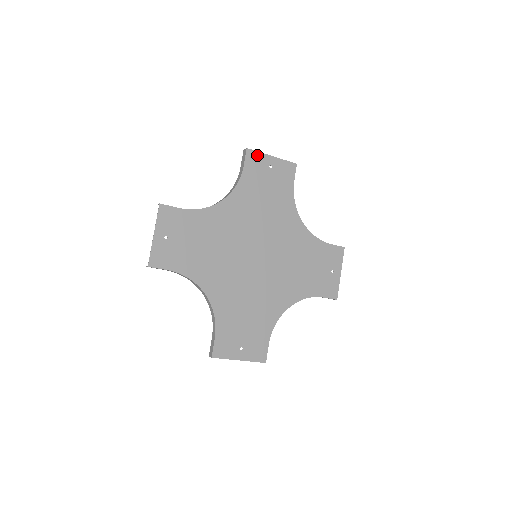
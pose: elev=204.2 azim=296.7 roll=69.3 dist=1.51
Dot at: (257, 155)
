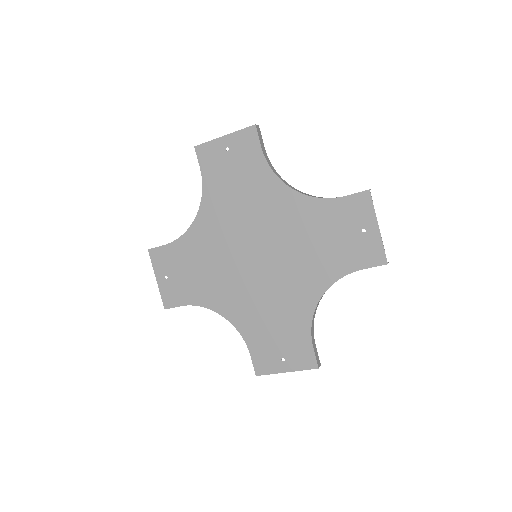
Dot at: (208, 146)
